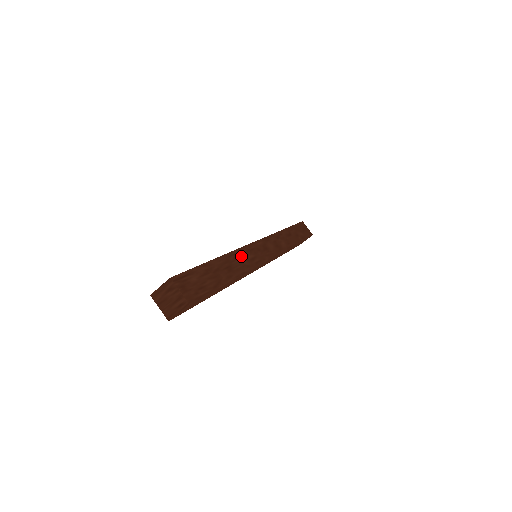
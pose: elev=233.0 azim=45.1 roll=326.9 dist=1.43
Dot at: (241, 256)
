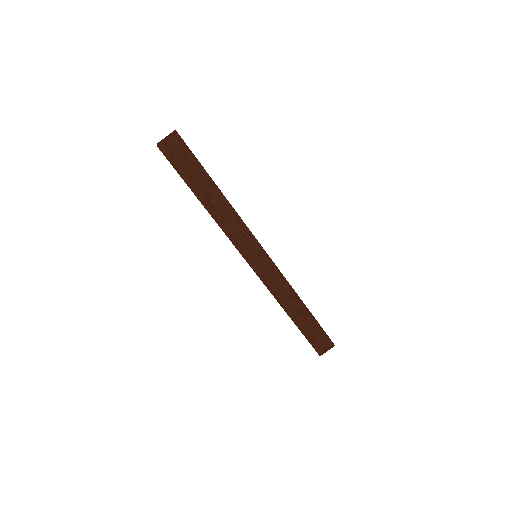
Dot at: occluded
